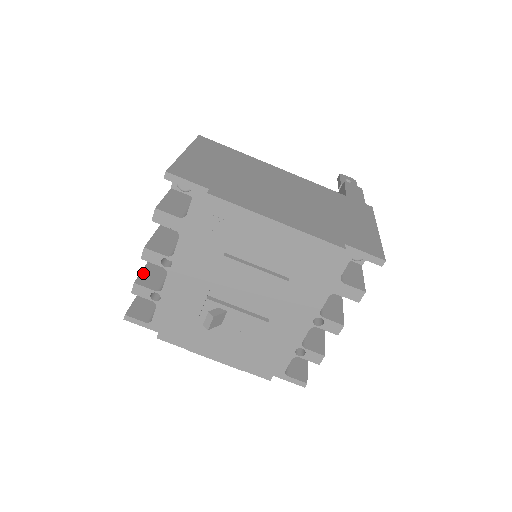
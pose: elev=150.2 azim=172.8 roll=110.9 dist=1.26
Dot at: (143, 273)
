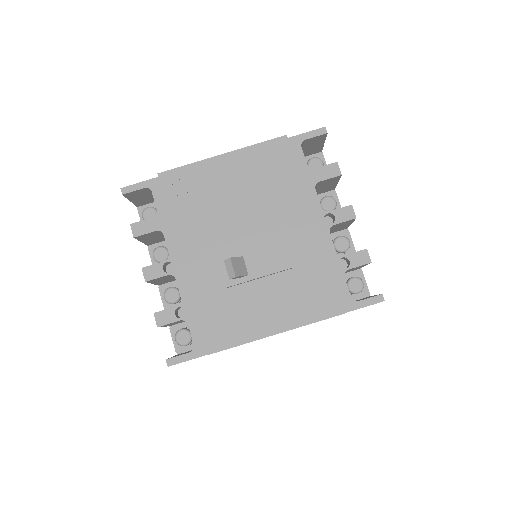
Dot at: occluded
